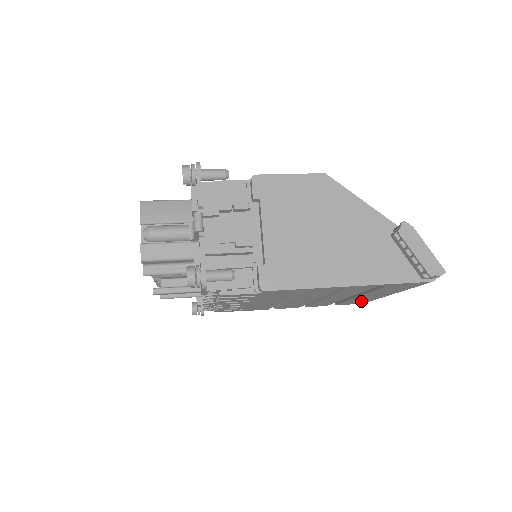
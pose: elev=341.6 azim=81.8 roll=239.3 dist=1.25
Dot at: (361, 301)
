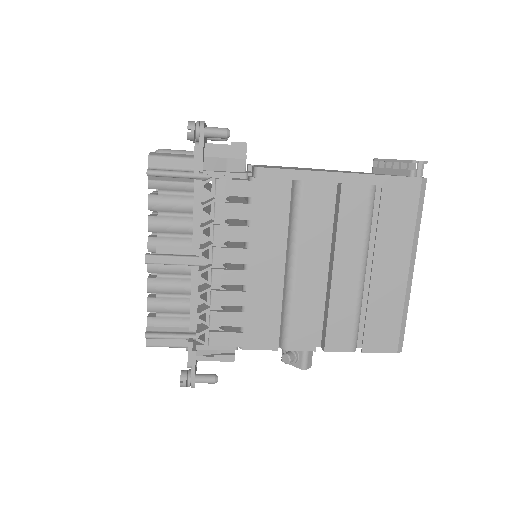
Dot at: (388, 324)
